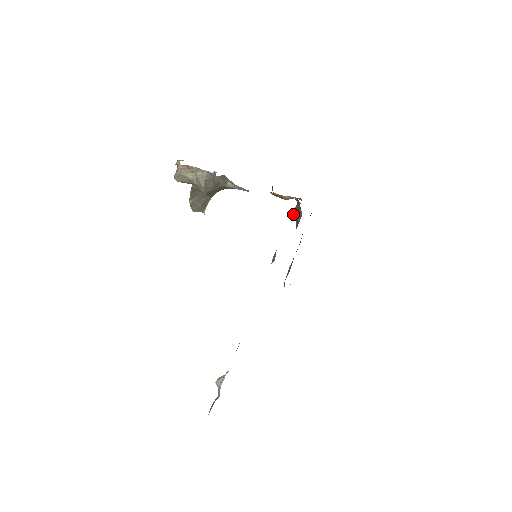
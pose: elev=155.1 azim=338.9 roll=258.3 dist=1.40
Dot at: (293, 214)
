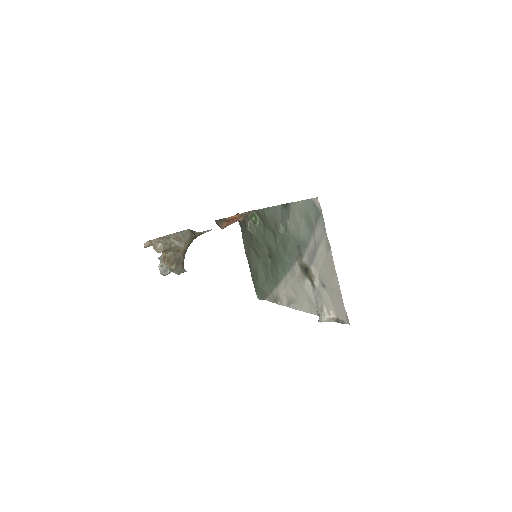
Dot at: occluded
